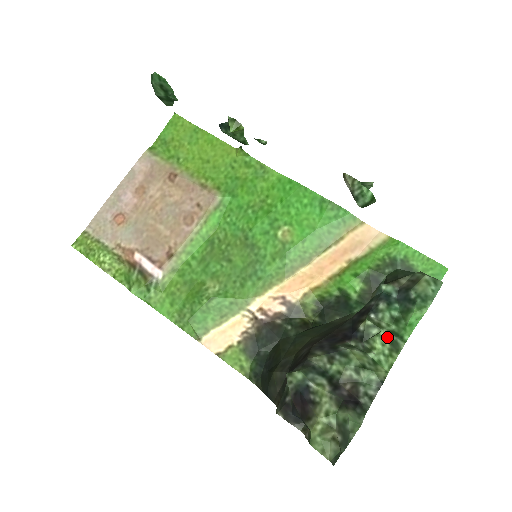
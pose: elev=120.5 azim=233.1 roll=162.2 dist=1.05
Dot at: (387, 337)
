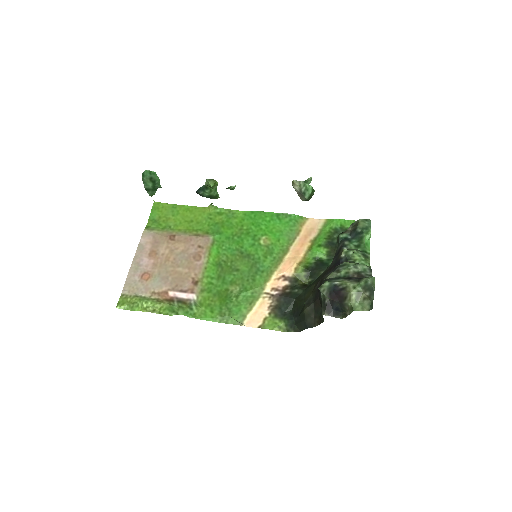
Dot at: (359, 253)
